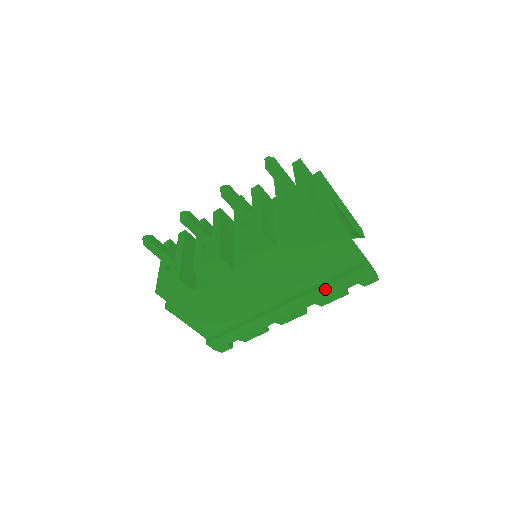
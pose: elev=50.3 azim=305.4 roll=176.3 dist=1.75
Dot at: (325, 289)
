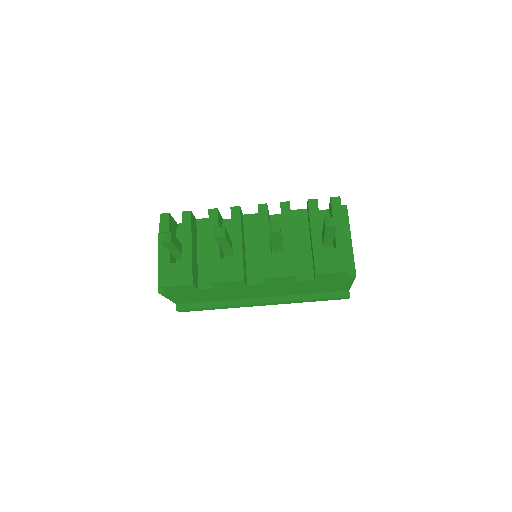
Dot at: (307, 300)
